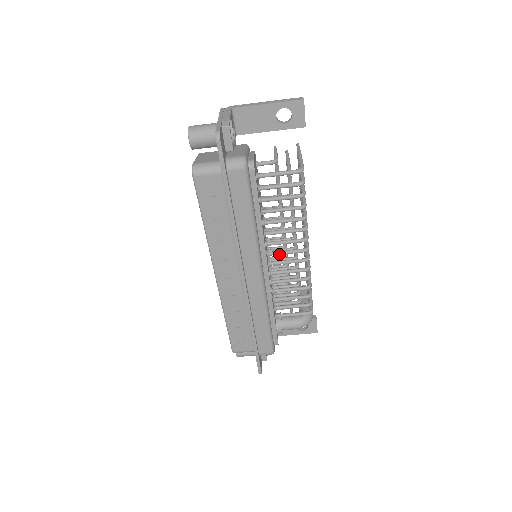
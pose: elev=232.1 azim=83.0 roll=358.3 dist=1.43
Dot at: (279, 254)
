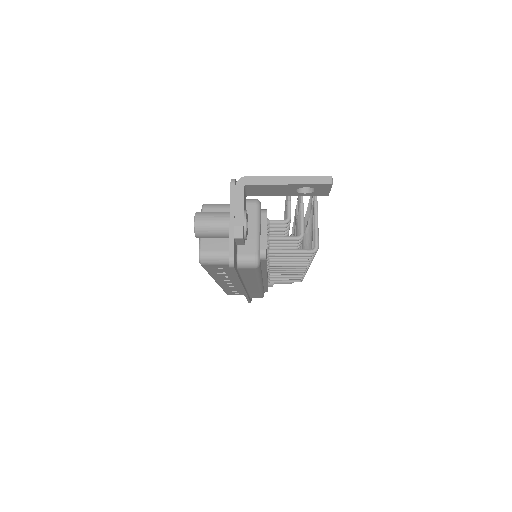
Dot at: (280, 270)
